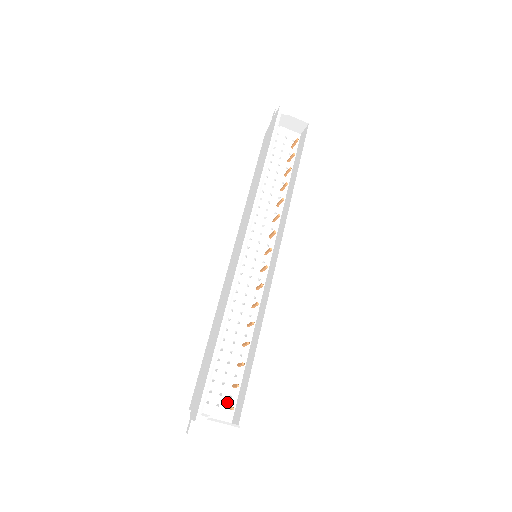
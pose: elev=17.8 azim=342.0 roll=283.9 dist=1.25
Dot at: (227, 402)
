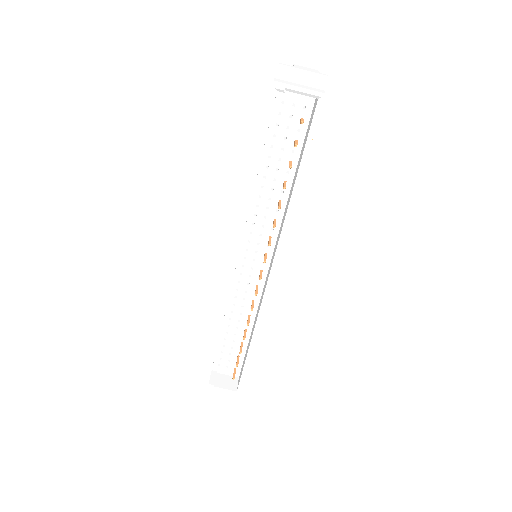
Dot at: (234, 365)
